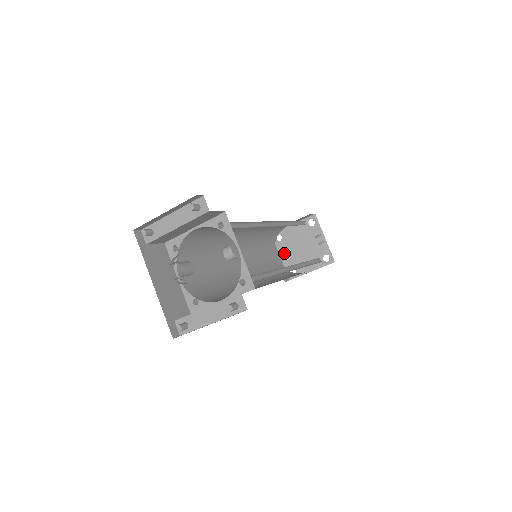
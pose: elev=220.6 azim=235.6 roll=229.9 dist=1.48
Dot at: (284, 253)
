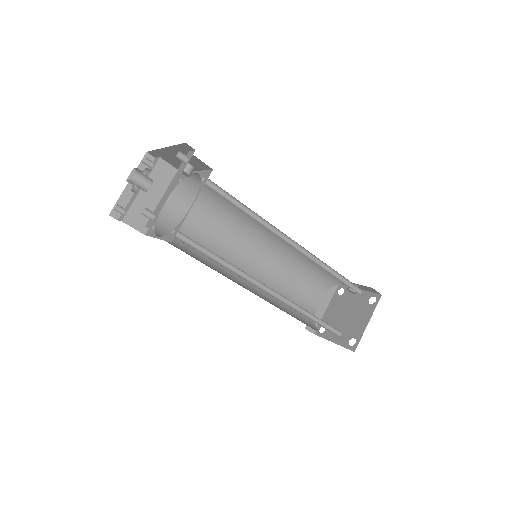
Dot at: (334, 336)
